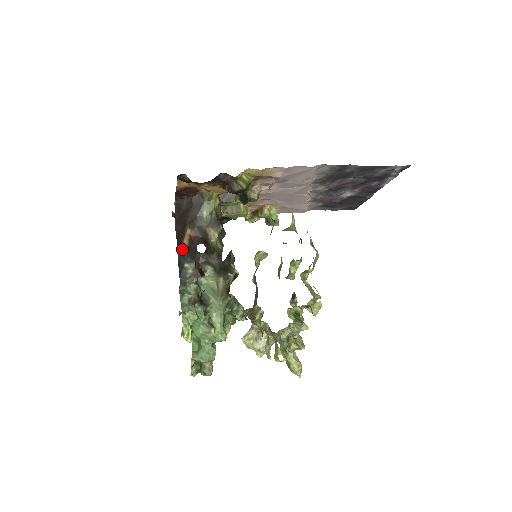
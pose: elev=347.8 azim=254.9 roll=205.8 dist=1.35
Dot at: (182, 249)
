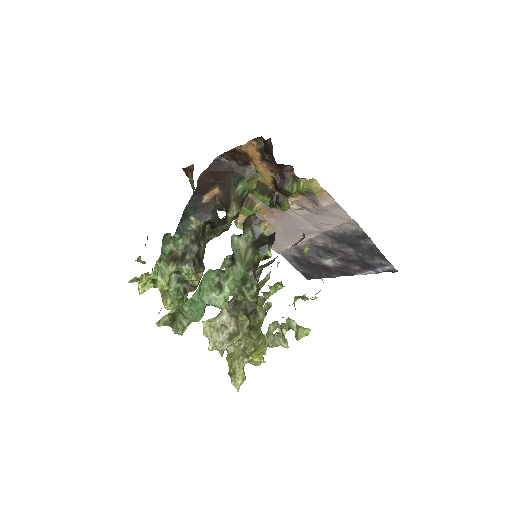
Dot at: (197, 201)
